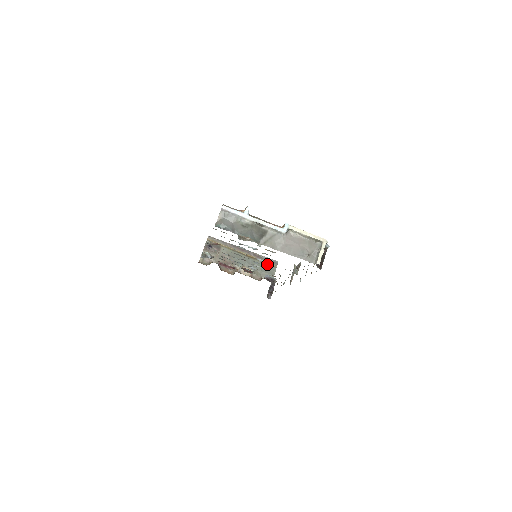
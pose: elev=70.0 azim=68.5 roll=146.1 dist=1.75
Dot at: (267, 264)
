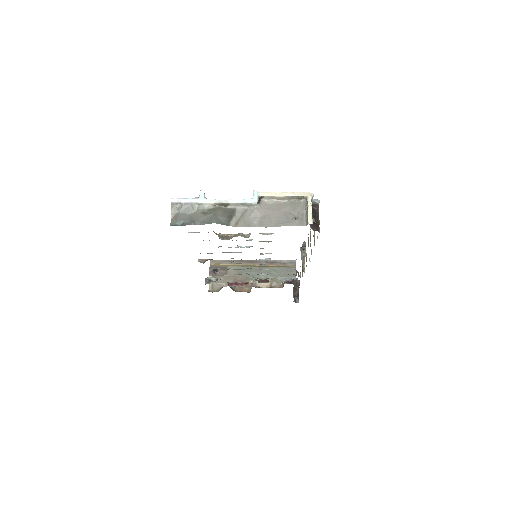
Dot at: (284, 267)
